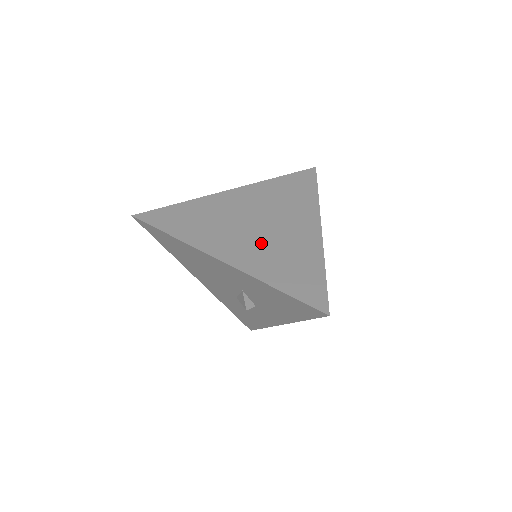
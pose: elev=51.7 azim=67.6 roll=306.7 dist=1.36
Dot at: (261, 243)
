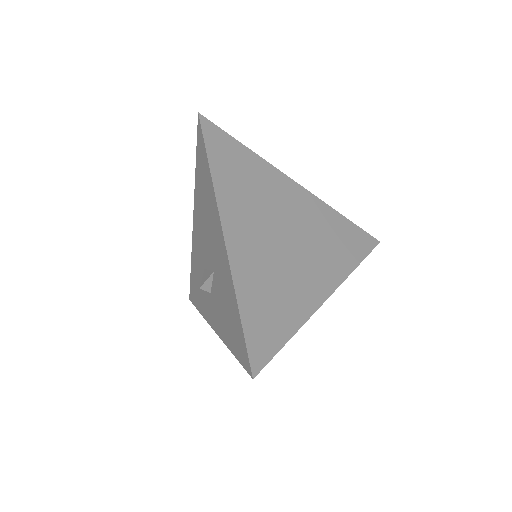
Dot at: (270, 255)
